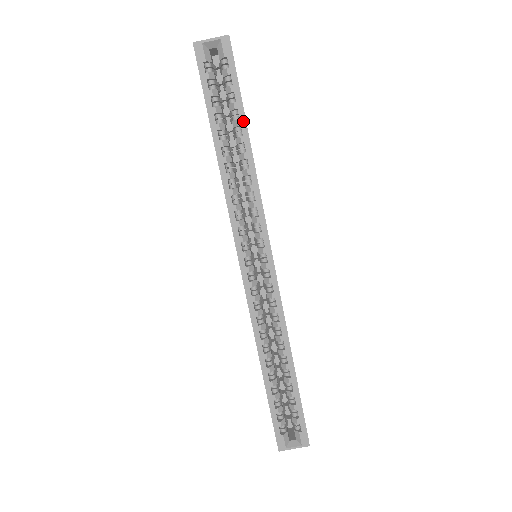
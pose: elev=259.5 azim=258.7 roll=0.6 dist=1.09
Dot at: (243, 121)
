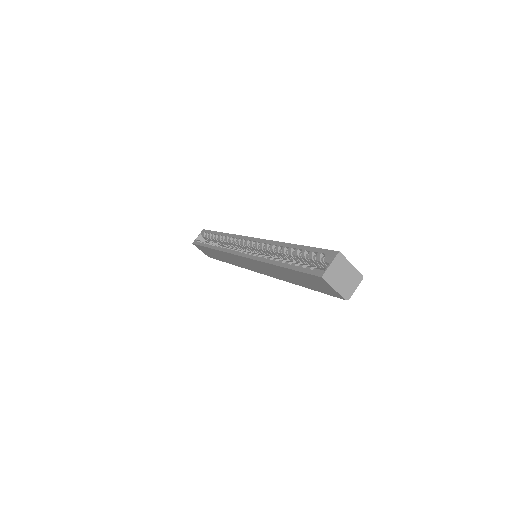
Dot at: (217, 233)
